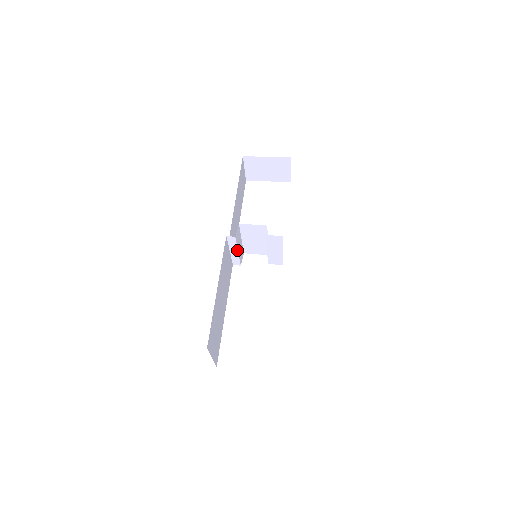
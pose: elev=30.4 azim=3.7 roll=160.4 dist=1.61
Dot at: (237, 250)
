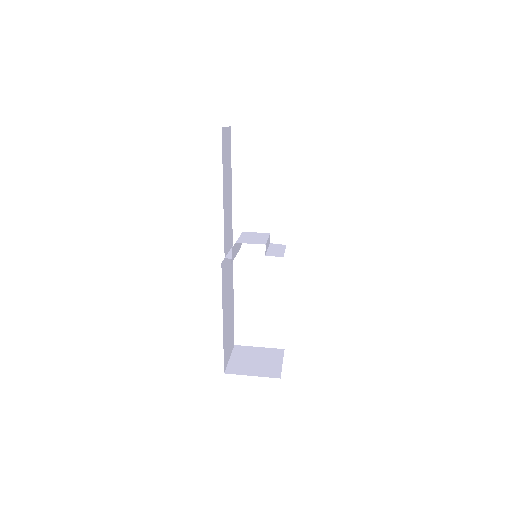
Dot at: (235, 255)
